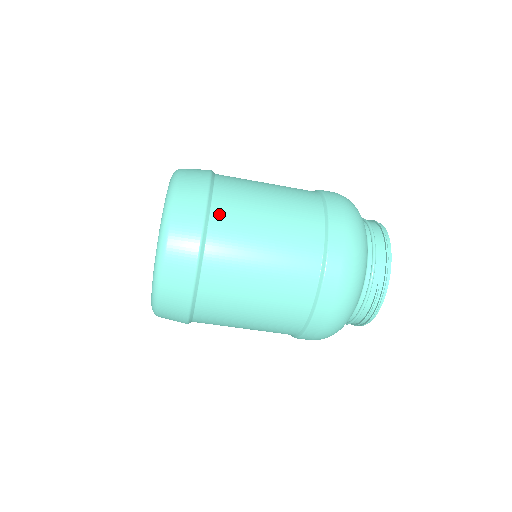
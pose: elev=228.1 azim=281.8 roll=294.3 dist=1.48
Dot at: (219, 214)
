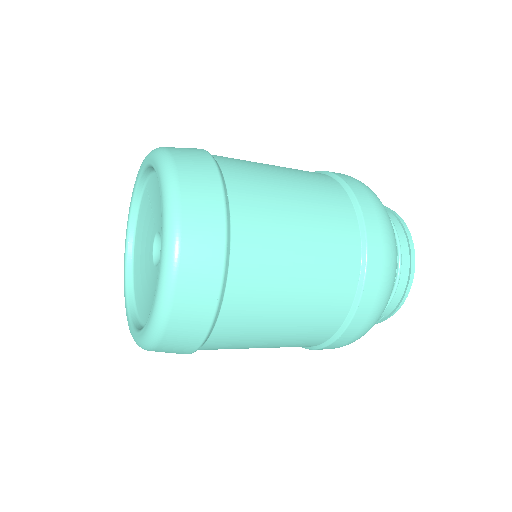
Dot at: (235, 296)
